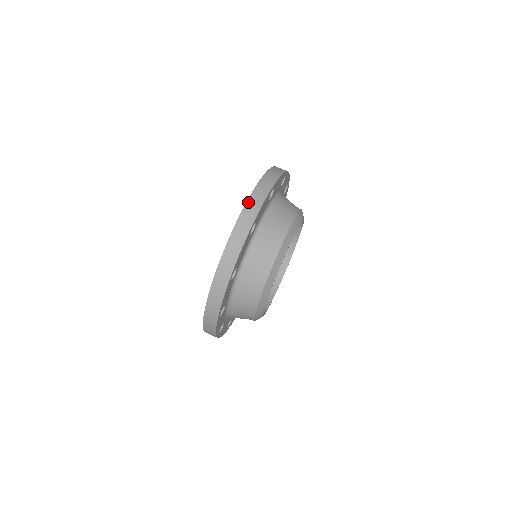
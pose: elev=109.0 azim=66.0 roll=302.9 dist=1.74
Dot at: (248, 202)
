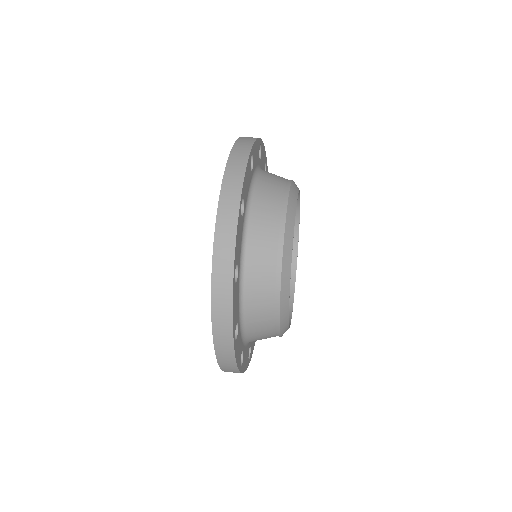
Dot at: occluded
